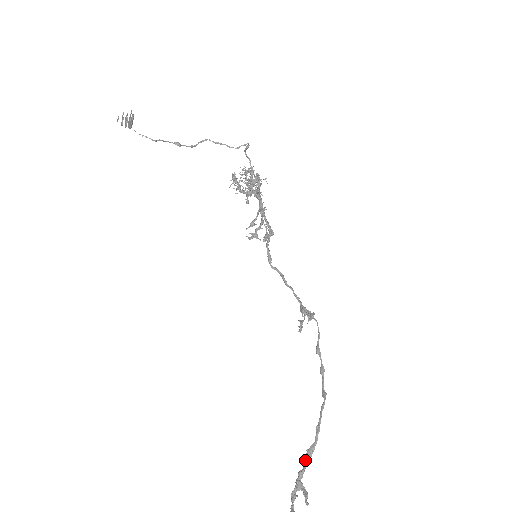
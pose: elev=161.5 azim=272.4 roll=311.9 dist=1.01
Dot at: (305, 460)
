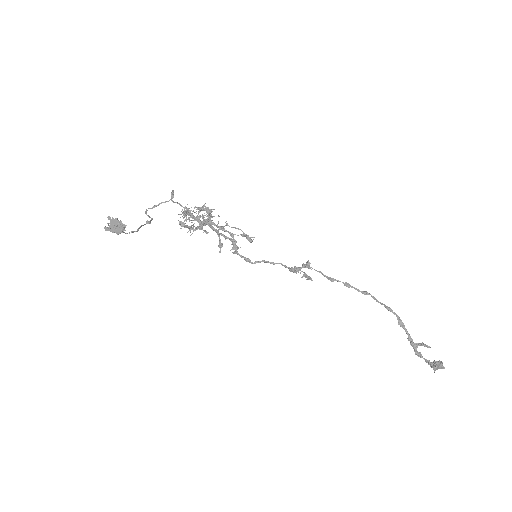
Dot at: (404, 329)
